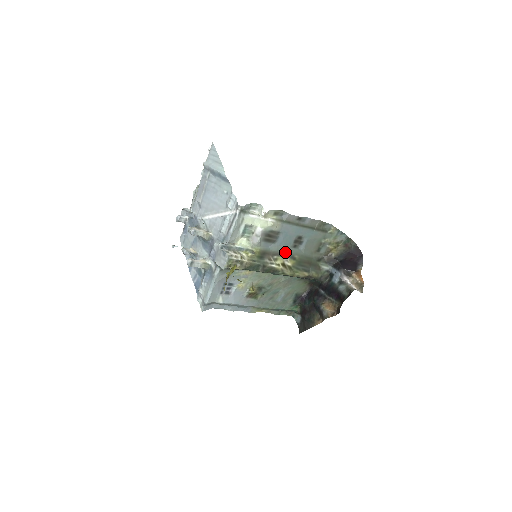
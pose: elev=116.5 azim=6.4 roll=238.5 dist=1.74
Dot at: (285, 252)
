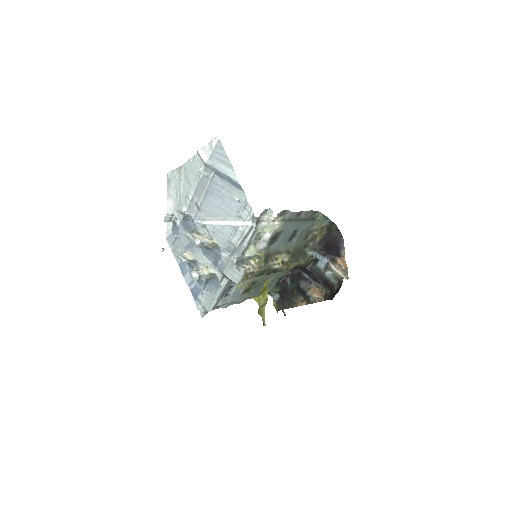
Dot at: (283, 248)
